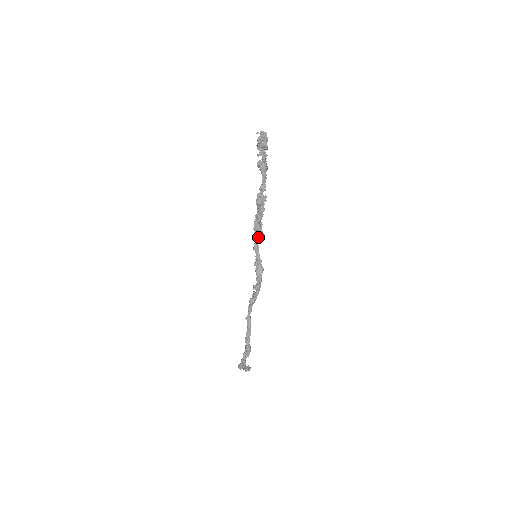
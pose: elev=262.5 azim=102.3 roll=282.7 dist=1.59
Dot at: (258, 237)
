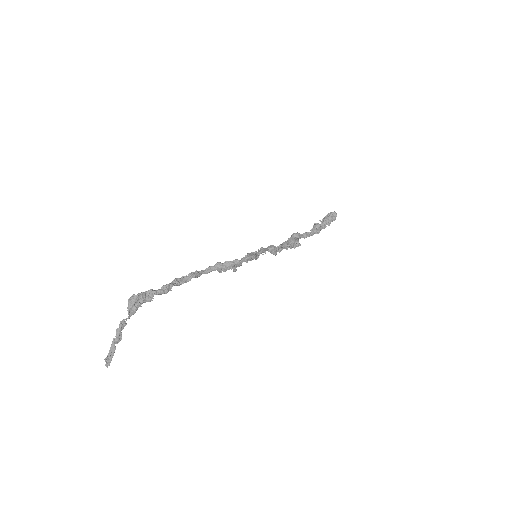
Dot at: (273, 247)
